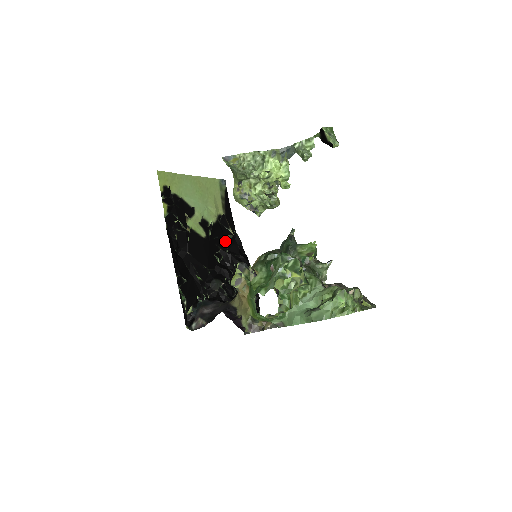
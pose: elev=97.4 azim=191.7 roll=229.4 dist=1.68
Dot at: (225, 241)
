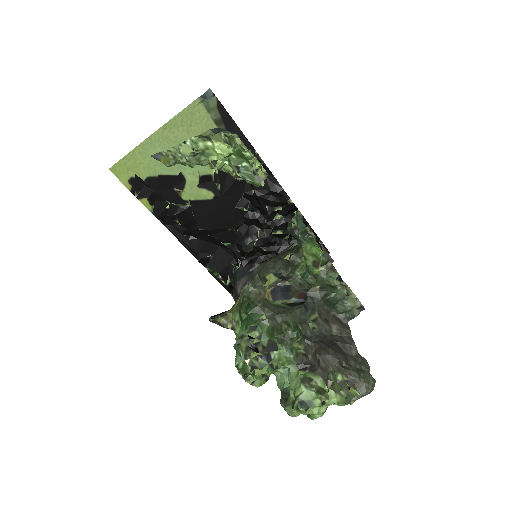
Dot at: occluded
